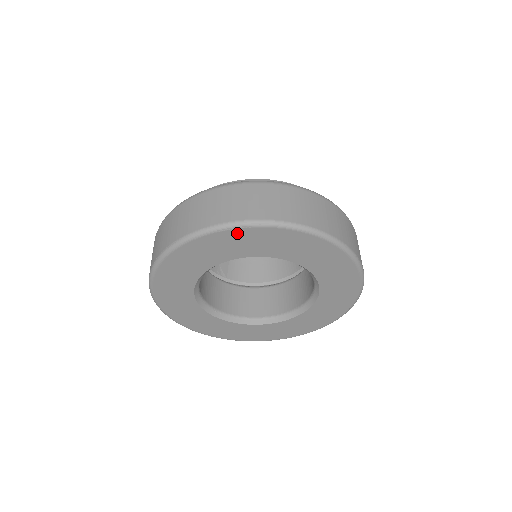
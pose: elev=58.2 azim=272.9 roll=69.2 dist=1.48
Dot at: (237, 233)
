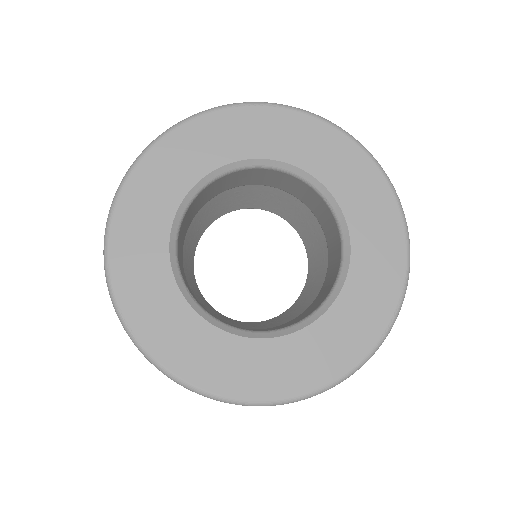
Dot at: (257, 113)
